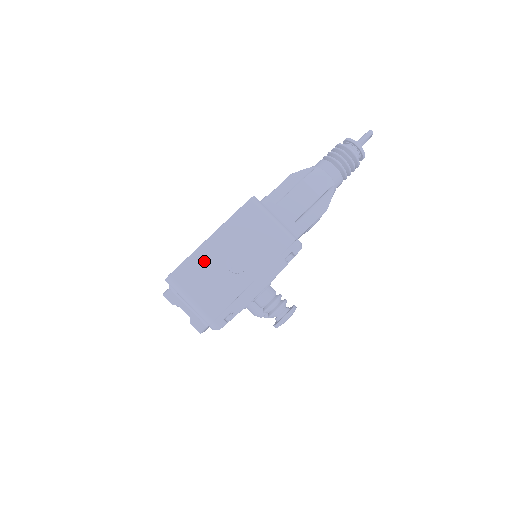
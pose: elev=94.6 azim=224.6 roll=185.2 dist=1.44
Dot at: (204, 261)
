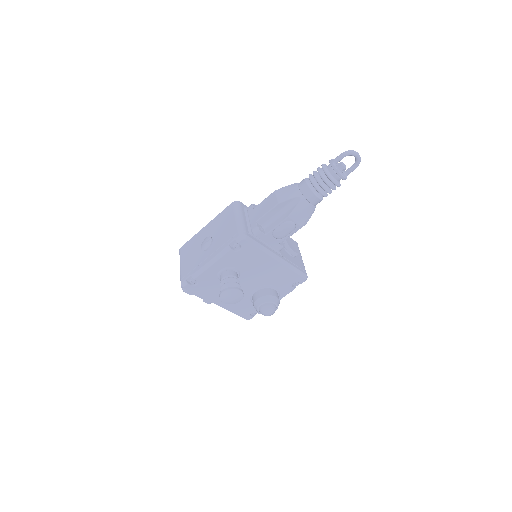
Dot at: (196, 241)
